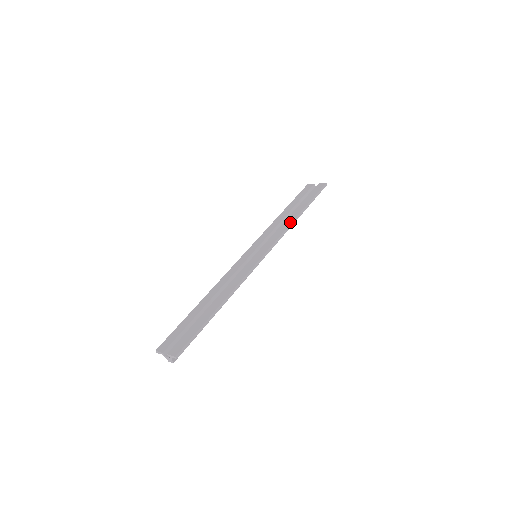
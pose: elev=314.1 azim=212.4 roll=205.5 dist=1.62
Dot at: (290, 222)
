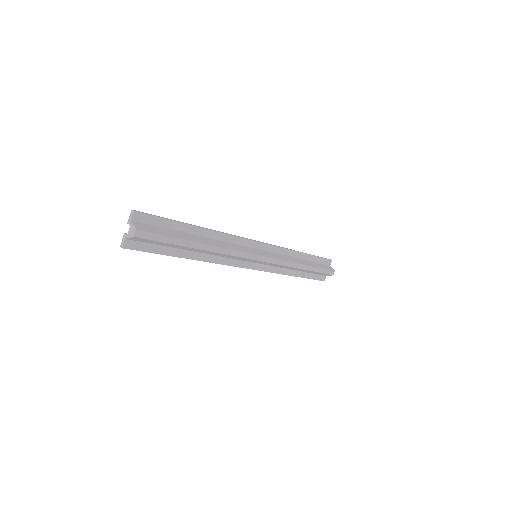
Dot at: (290, 251)
